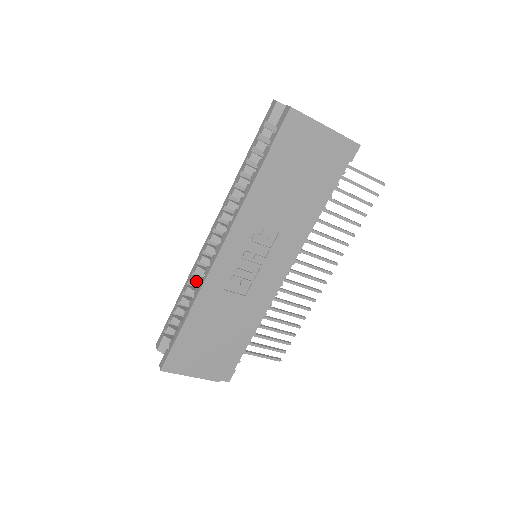
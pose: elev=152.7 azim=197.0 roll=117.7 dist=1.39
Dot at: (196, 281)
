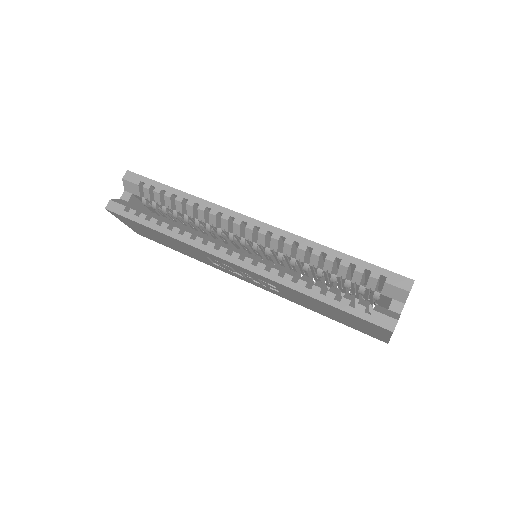
Dot at: (202, 215)
